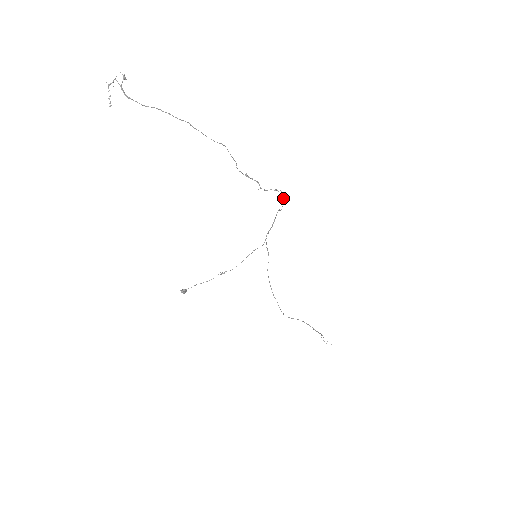
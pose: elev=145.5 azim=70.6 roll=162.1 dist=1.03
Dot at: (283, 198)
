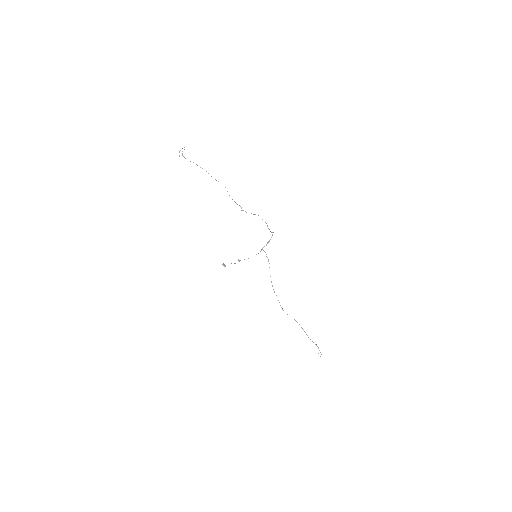
Dot at: occluded
